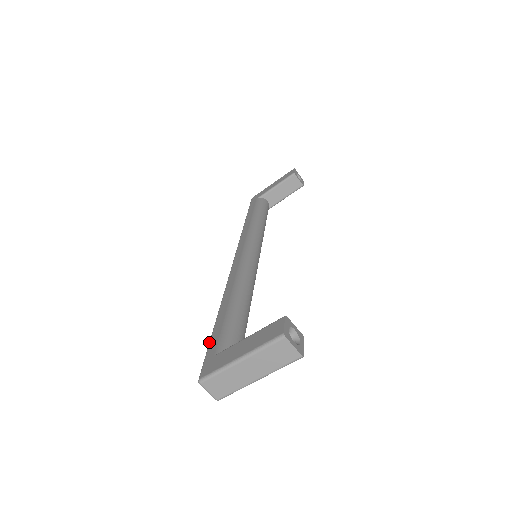
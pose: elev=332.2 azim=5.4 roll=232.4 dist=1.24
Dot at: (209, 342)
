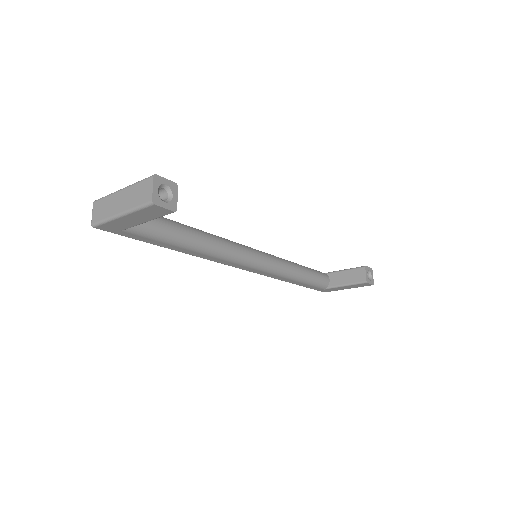
Dot at: occluded
